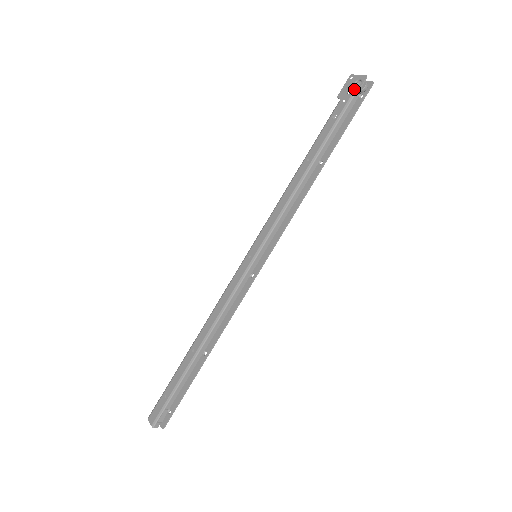
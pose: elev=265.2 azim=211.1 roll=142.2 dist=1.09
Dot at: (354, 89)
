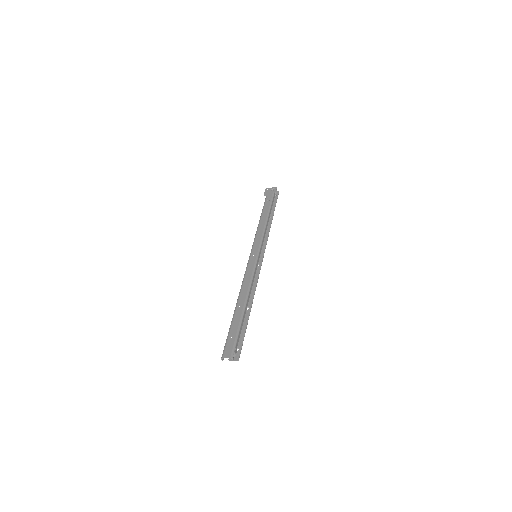
Dot at: (273, 191)
